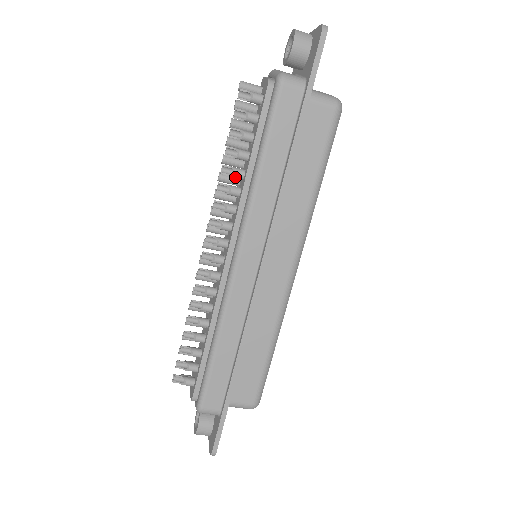
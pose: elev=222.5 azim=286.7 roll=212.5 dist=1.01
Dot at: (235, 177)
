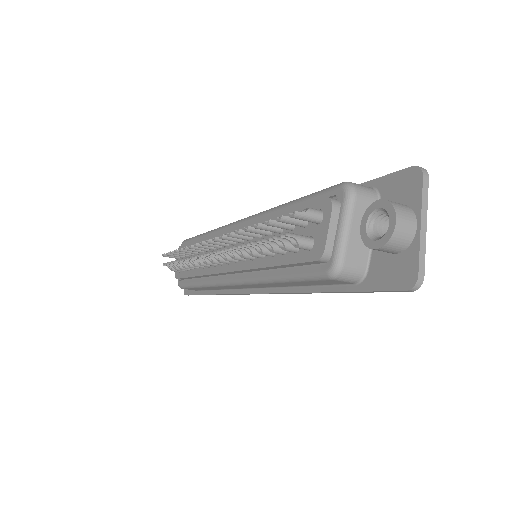
Dot at: (252, 254)
